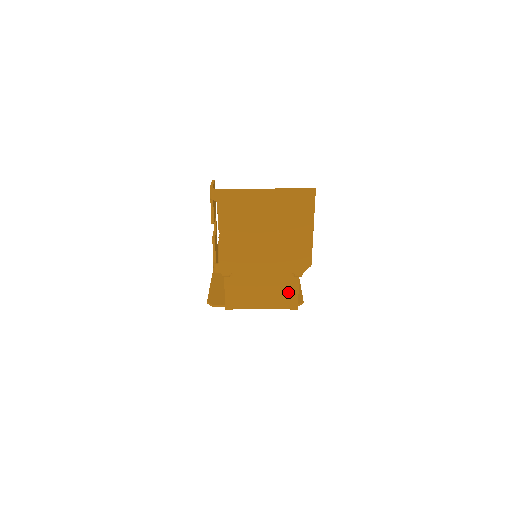
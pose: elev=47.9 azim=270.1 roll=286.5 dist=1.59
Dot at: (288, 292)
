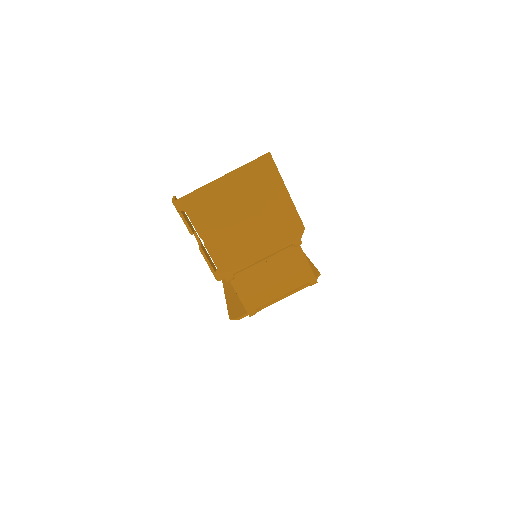
Dot at: (299, 269)
